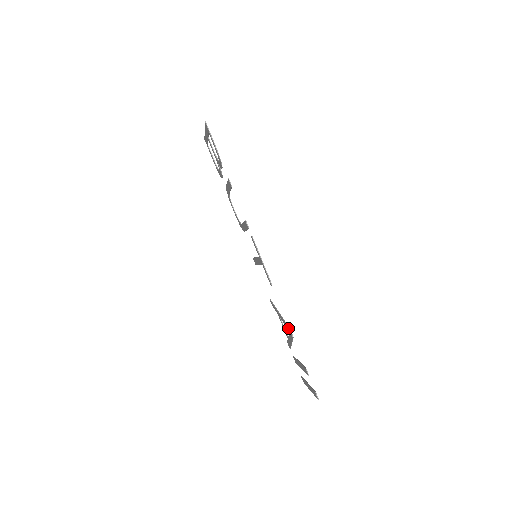
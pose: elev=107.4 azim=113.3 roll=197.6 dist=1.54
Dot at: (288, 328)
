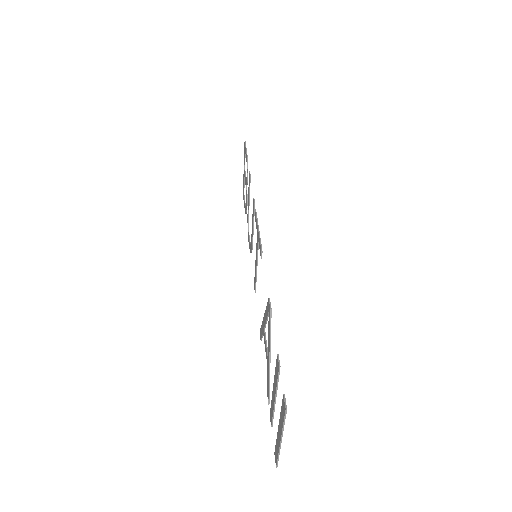
Dot at: (268, 304)
